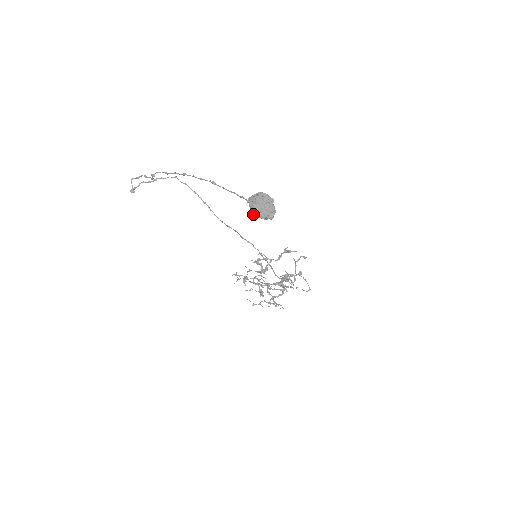
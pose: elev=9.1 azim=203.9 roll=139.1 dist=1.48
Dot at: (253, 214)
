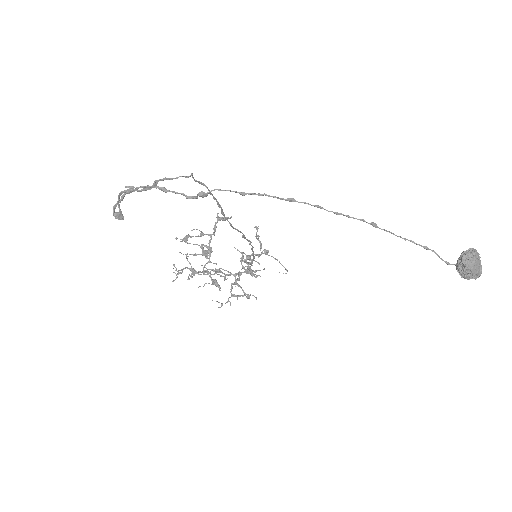
Dot at: (465, 277)
